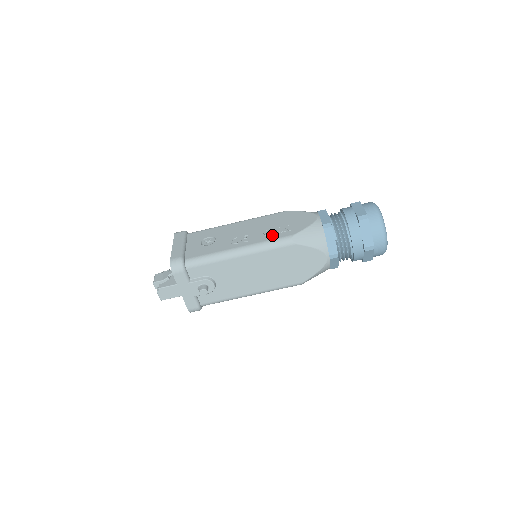
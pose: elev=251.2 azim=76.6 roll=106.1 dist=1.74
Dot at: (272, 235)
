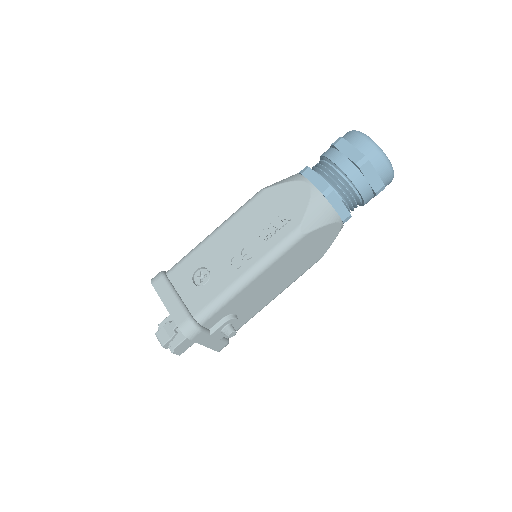
Dot at: (274, 236)
